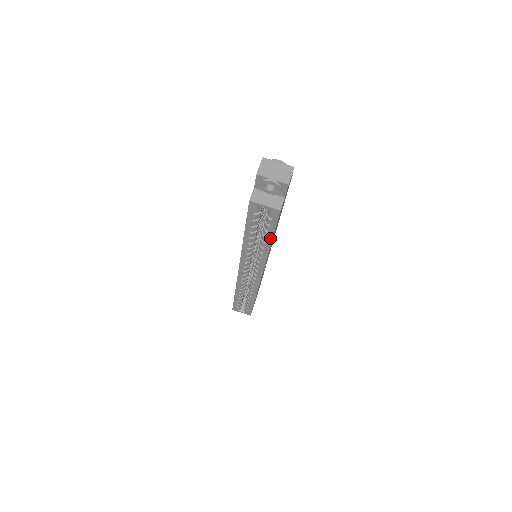
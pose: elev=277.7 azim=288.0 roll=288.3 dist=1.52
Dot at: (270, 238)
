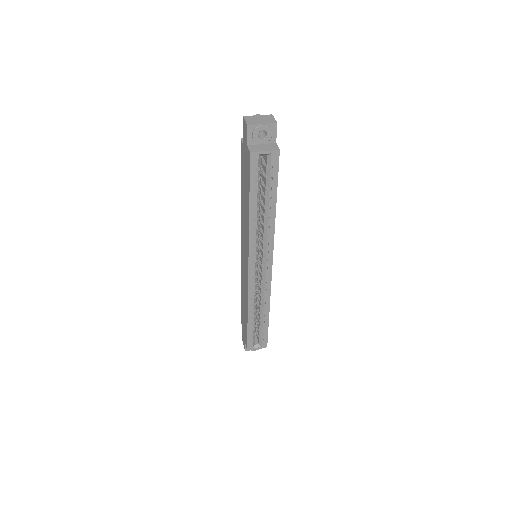
Dot at: (274, 198)
